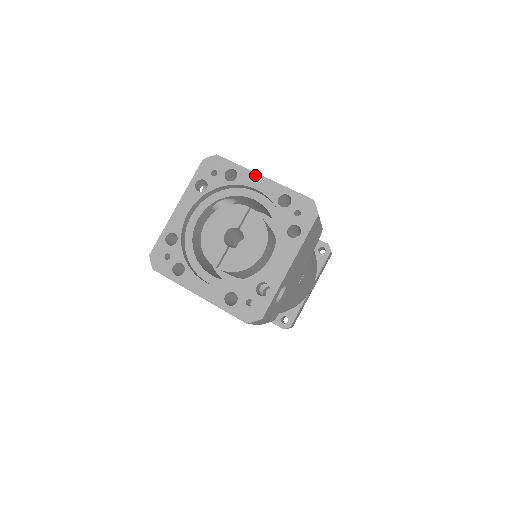
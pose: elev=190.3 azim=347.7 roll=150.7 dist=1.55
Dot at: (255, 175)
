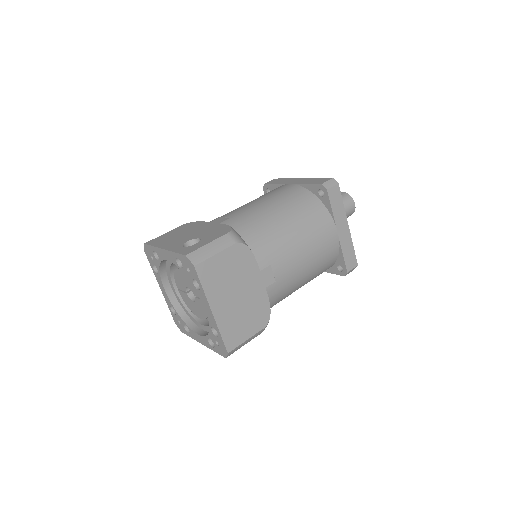
Dot at: (208, 305)
